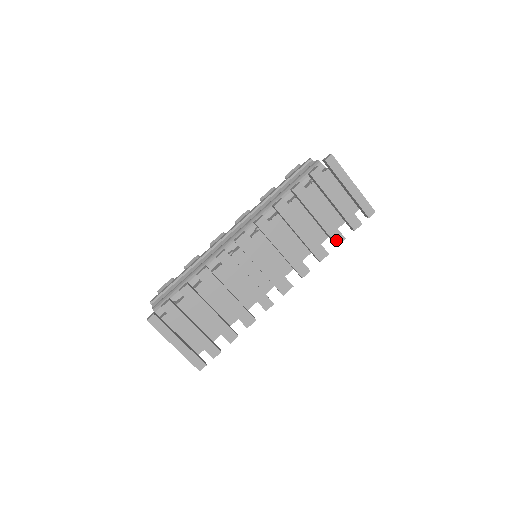
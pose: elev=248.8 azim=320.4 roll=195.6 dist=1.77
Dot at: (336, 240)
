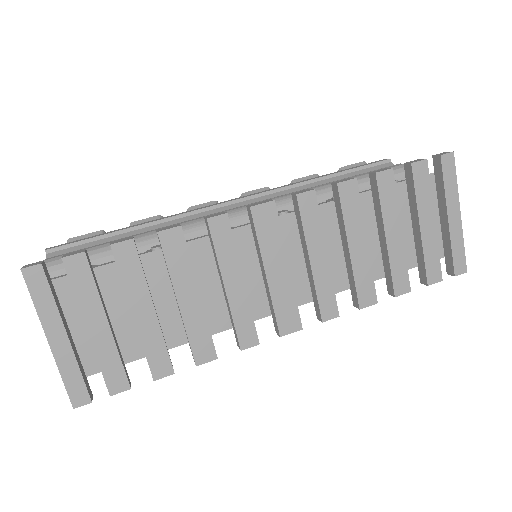
Dot at: (397, 286)
